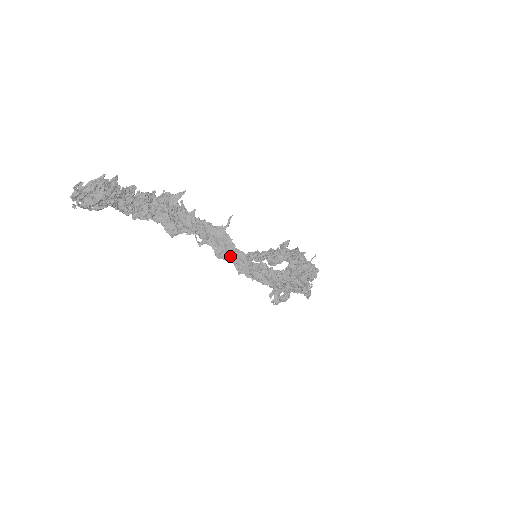
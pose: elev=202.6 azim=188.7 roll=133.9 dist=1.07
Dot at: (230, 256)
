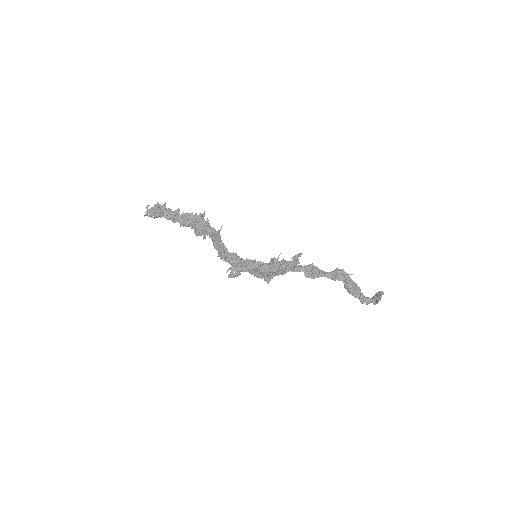
Dot at: (219, 248)
